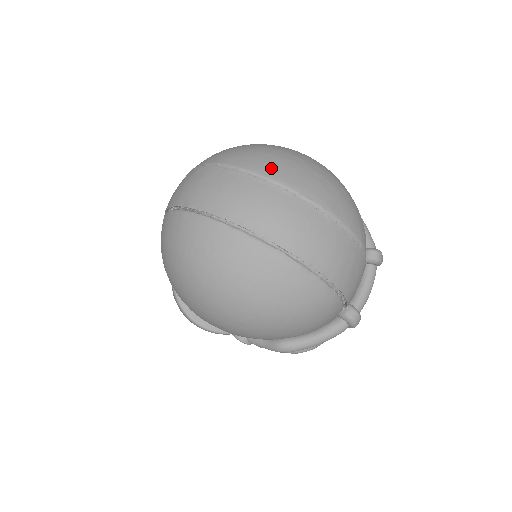
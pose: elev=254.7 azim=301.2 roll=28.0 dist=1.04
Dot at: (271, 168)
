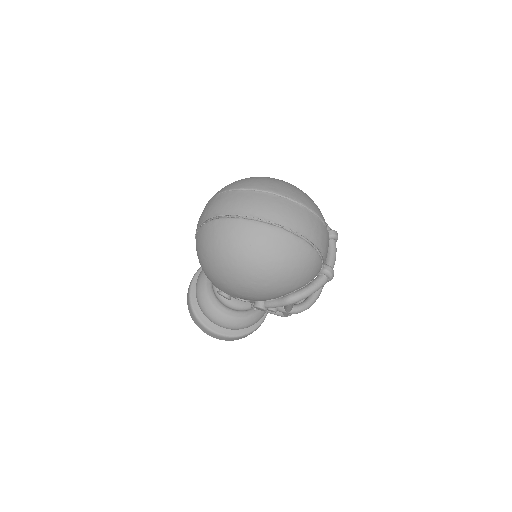
Dot at: (262, 185)
